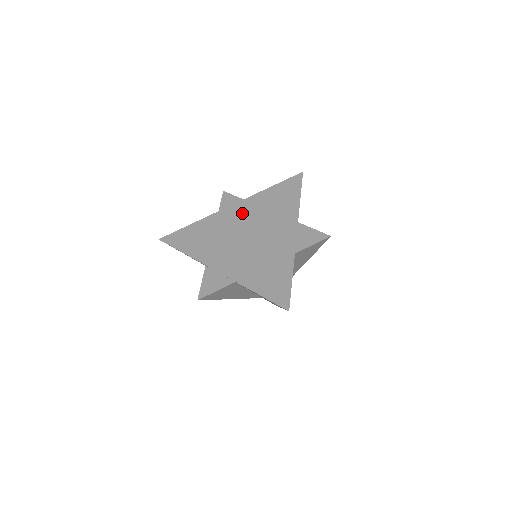
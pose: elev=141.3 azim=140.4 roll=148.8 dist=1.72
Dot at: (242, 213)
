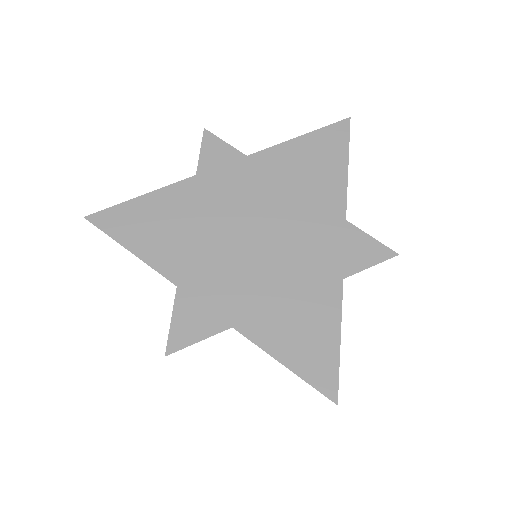
Dot at: (244, 185)
